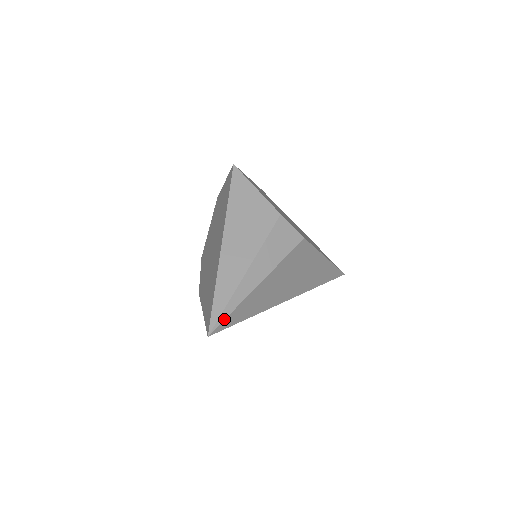
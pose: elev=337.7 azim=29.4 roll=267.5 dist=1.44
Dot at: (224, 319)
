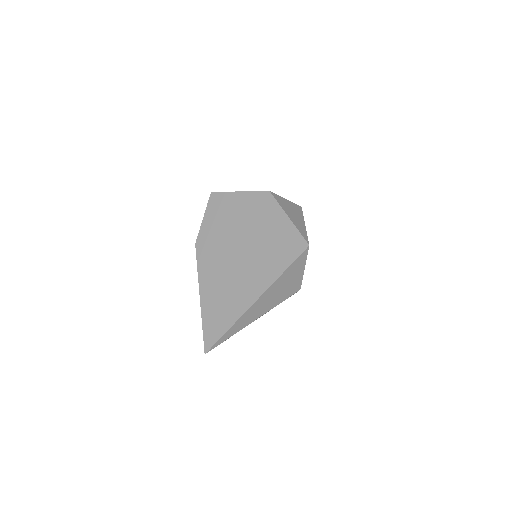
Dot at: occluded
